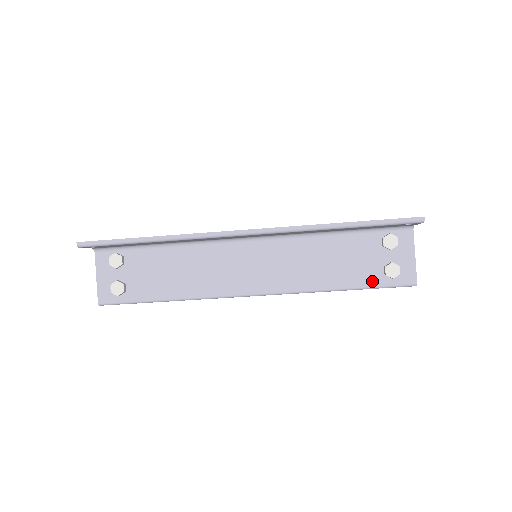
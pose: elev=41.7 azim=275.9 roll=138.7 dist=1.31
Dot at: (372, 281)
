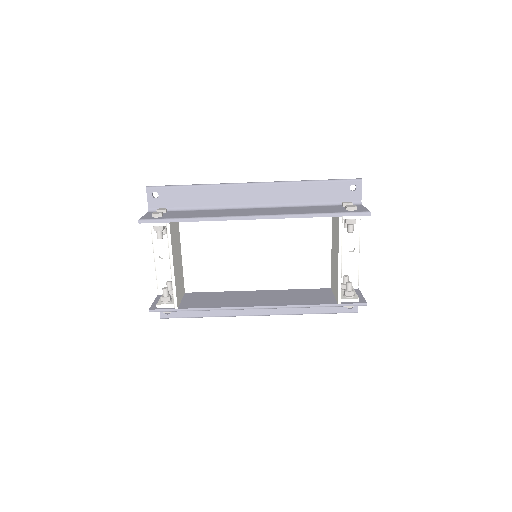
Dot at: (338, 212)
